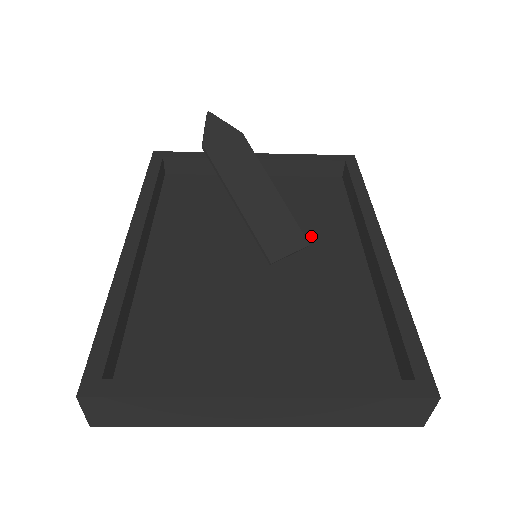
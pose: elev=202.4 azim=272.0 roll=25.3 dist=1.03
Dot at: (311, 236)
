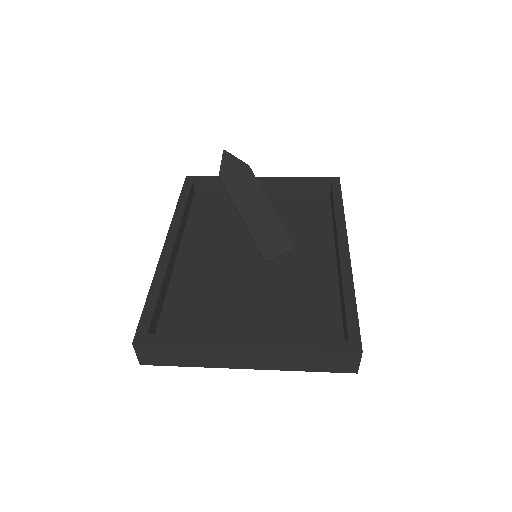
Dot at: (298, 241)
